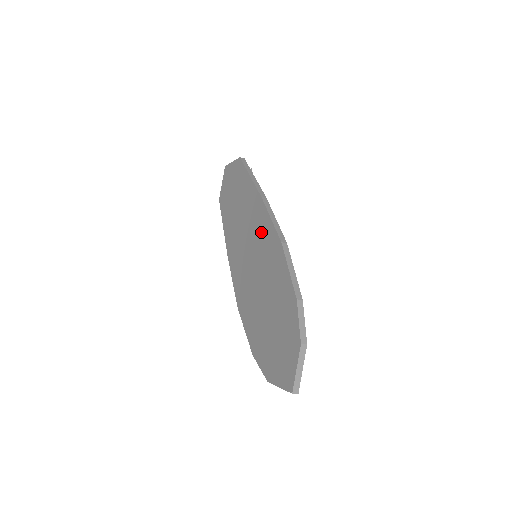
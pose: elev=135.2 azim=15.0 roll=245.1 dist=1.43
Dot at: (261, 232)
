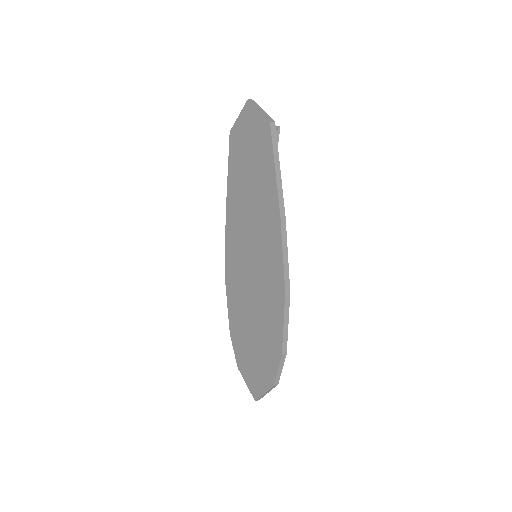
Dot at: (268, 252)
